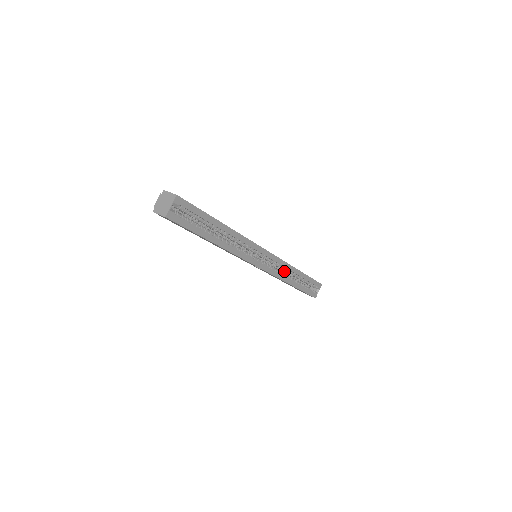
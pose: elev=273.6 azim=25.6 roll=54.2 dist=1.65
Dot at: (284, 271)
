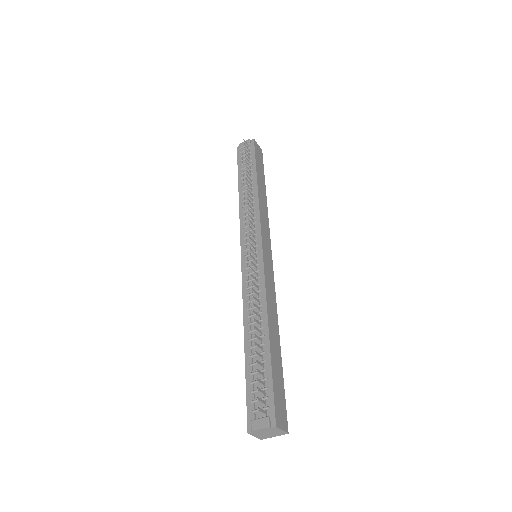
Dot at: occluded
